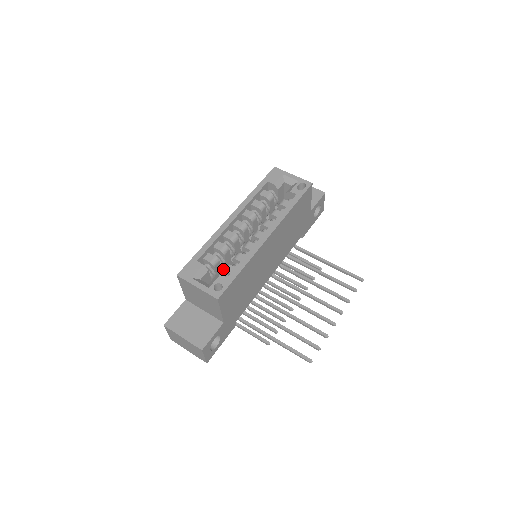
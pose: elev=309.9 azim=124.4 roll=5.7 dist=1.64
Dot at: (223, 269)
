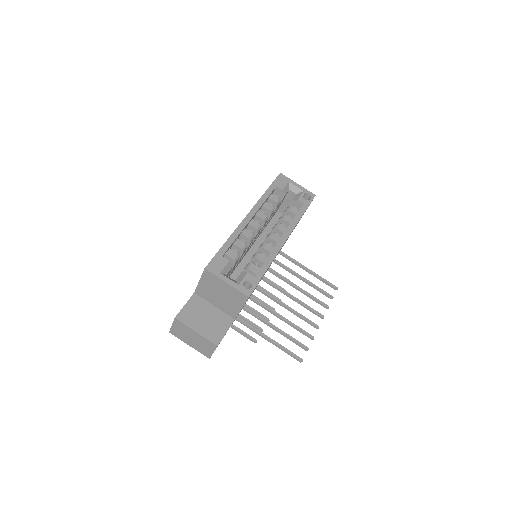
Dot at: occluded
